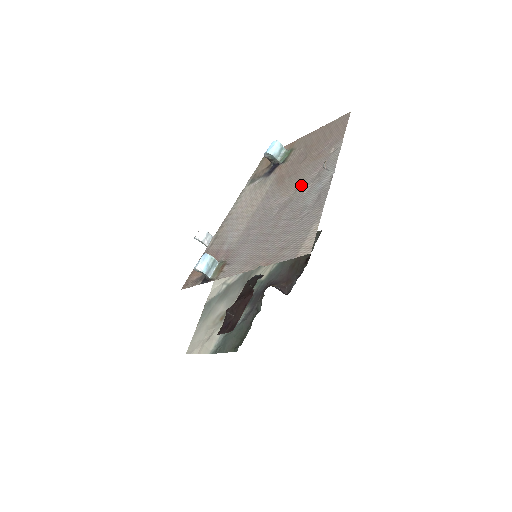
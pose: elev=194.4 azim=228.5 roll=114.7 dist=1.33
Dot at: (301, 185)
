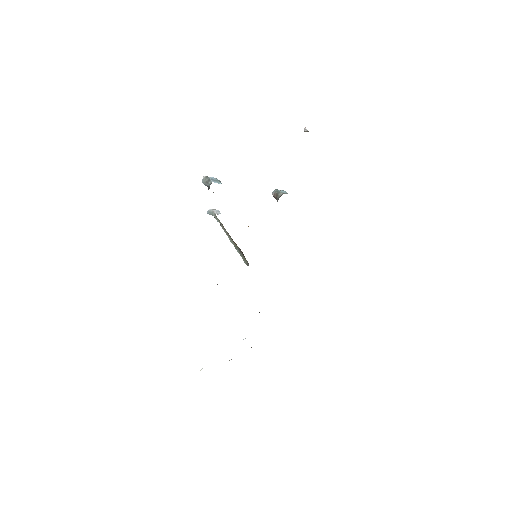
Dot at: occluded
